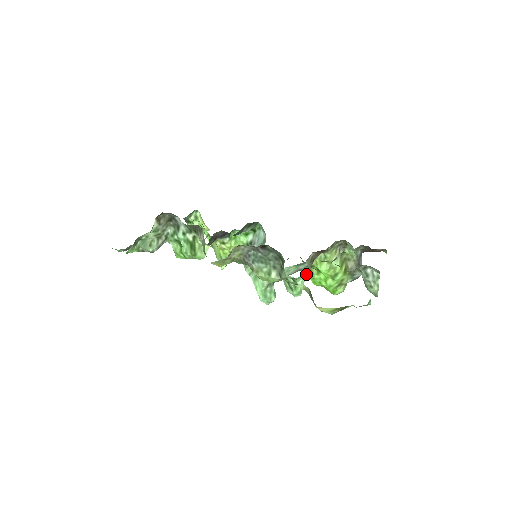
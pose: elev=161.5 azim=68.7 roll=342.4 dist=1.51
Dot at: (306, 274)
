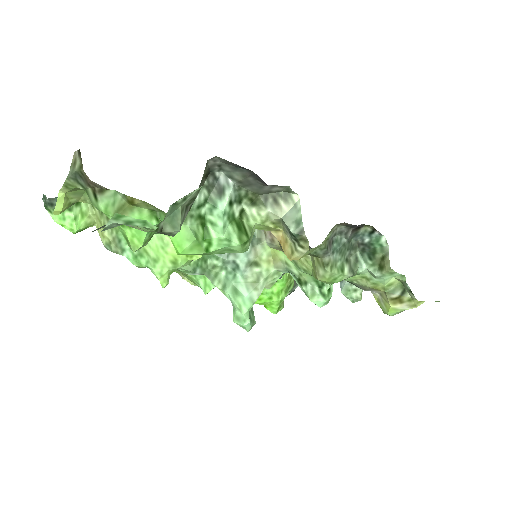
Dot at: occluded
